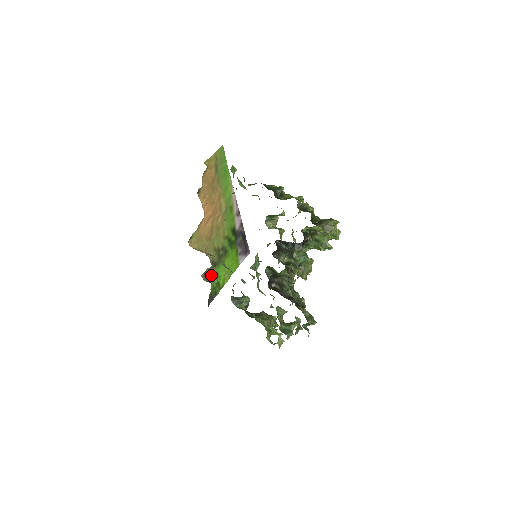
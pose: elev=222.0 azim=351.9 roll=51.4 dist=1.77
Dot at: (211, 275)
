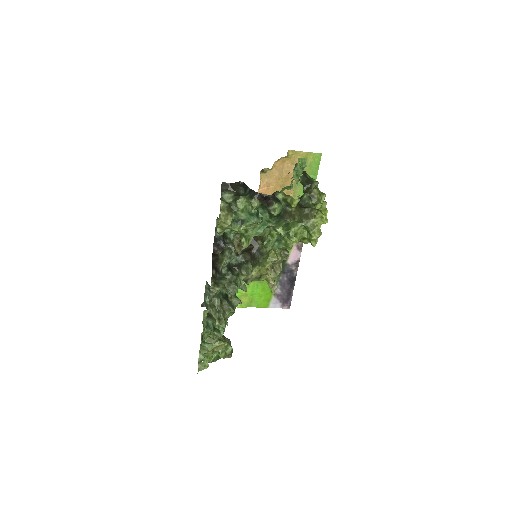
Dot at: occluded
